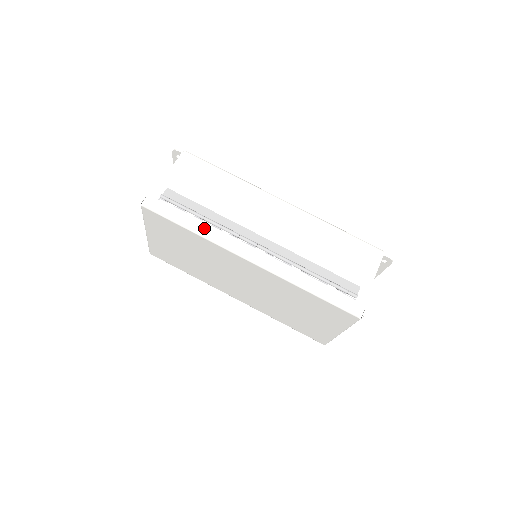
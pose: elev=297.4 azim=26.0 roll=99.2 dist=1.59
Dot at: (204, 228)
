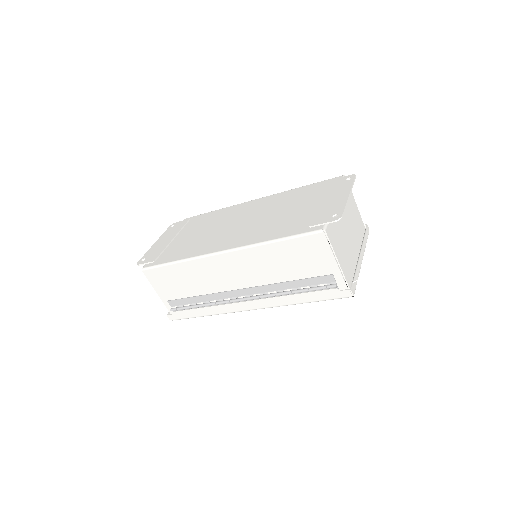
Dot at: (210, 311)
